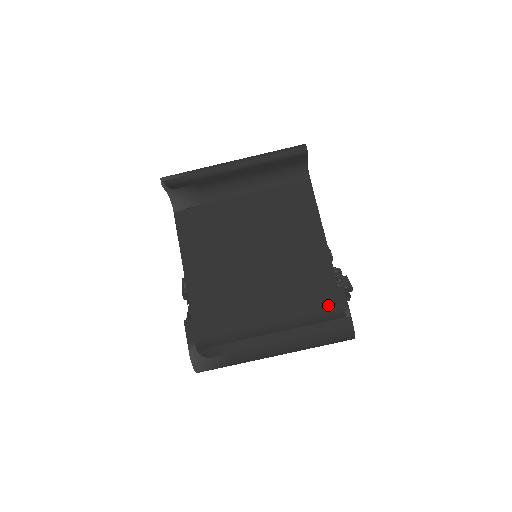
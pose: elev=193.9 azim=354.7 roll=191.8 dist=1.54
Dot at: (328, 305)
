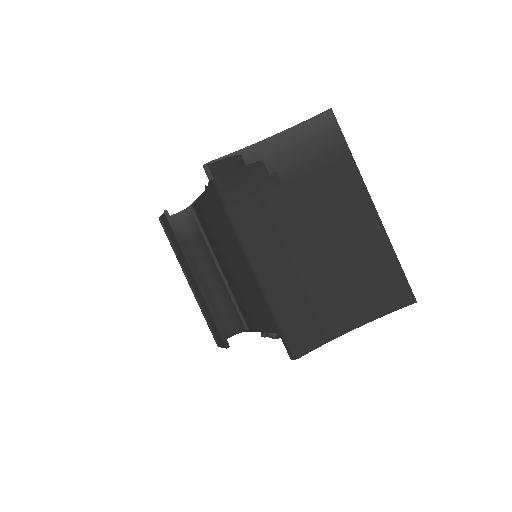
Dot at: (215, 332)
